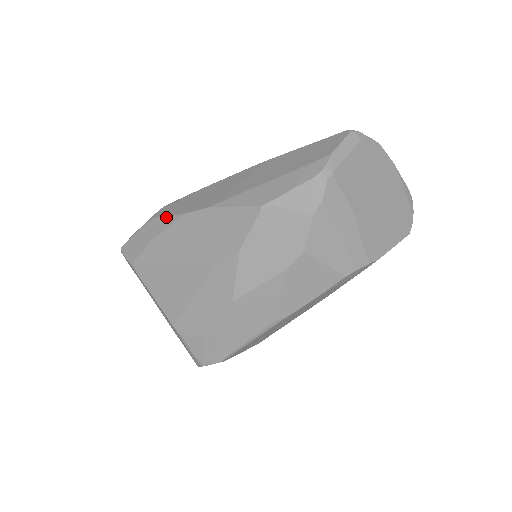
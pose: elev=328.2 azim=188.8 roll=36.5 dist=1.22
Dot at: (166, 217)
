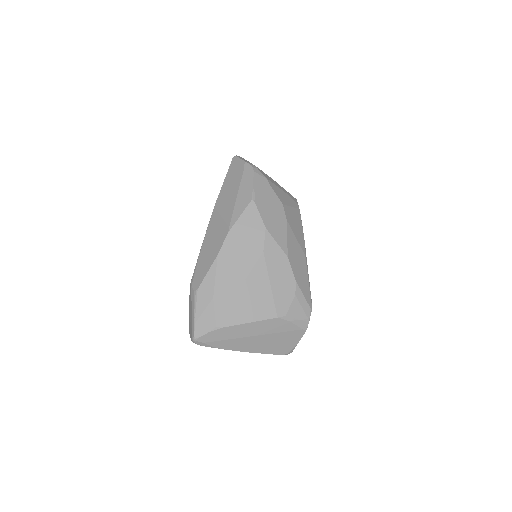
Dot at: (207, 274)
